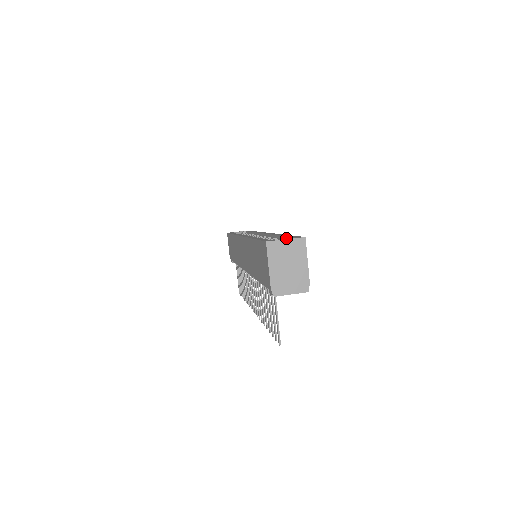
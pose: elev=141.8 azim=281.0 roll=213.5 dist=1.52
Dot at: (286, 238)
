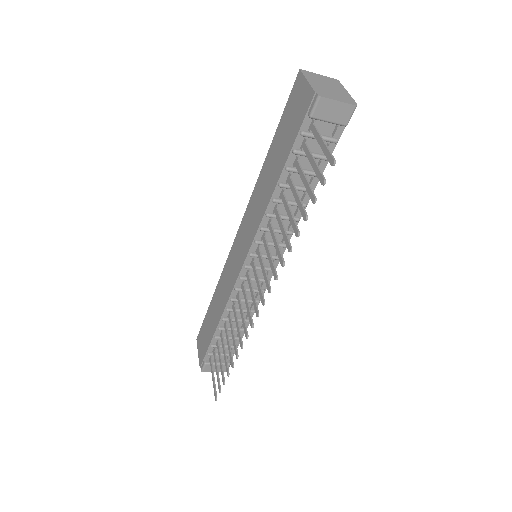
Dot at: occluded
